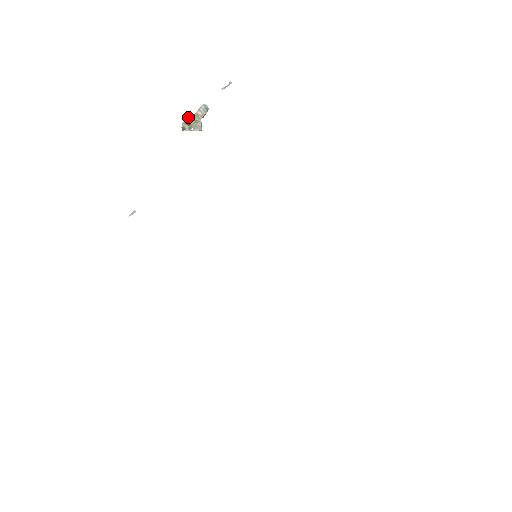
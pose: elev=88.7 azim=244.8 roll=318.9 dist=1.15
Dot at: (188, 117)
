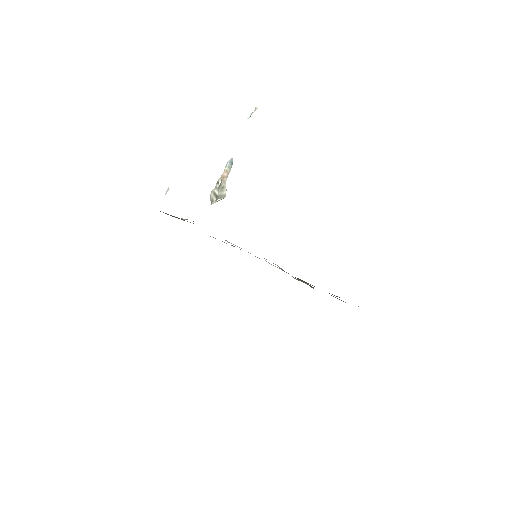
Dot at: (216, 186)
